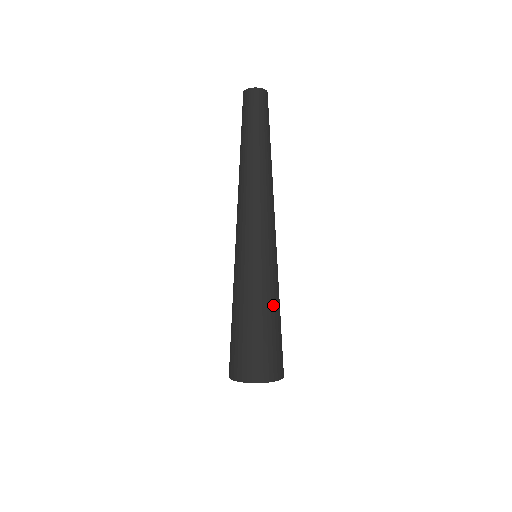
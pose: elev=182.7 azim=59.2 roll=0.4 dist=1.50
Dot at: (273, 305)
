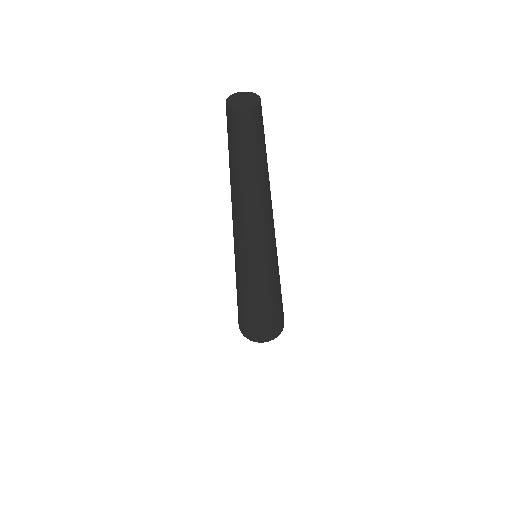
Dot at: (279, 291)
